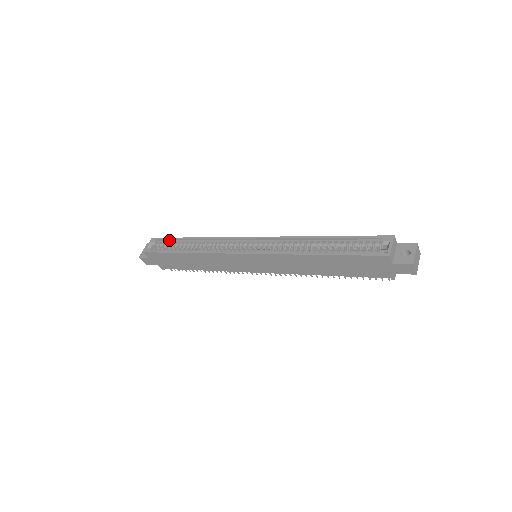
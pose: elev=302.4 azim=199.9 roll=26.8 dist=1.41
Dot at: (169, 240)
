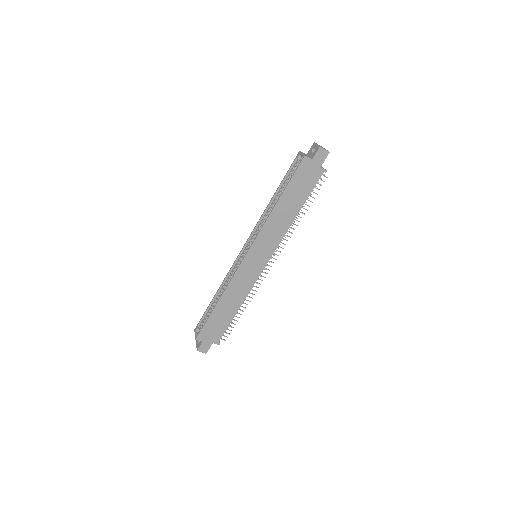
Dot at: (204, 316)
